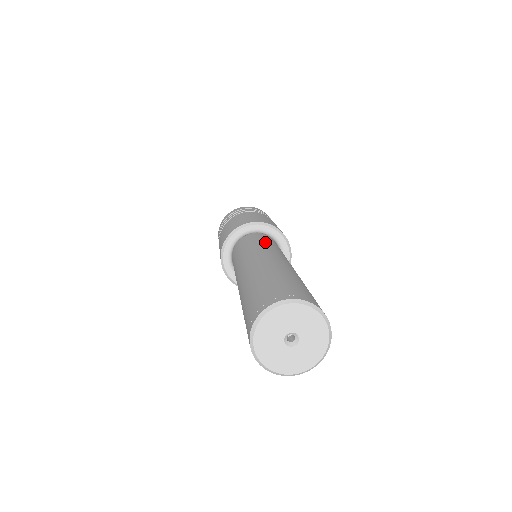
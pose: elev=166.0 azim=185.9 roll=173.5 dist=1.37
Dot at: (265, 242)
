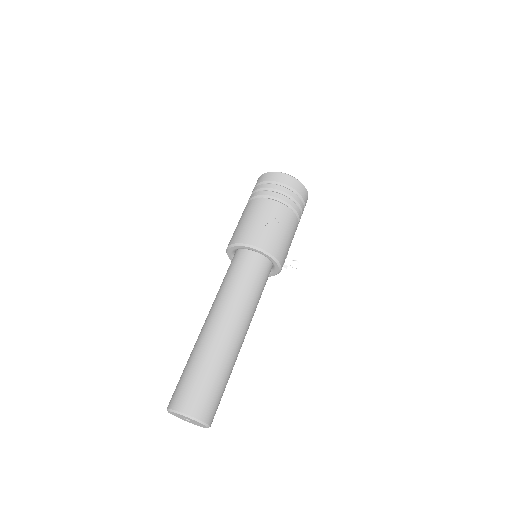
Dot at: (228, 279)
